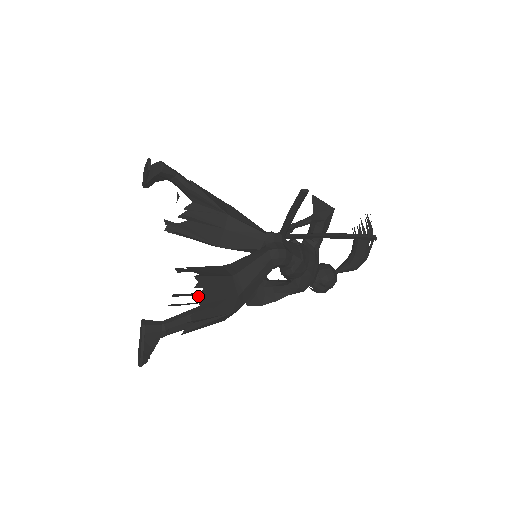
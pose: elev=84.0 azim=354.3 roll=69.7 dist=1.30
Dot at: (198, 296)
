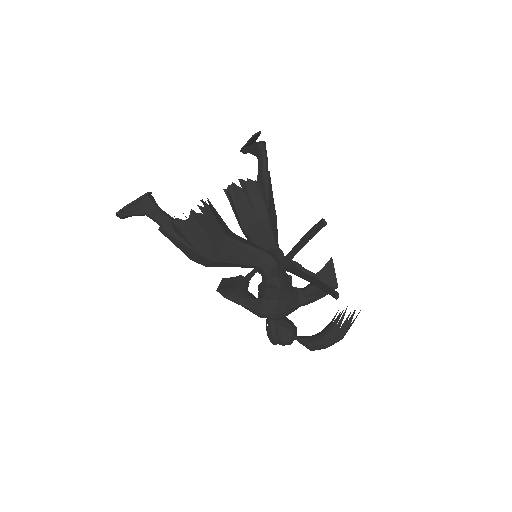
Dot at: (194, 211)
